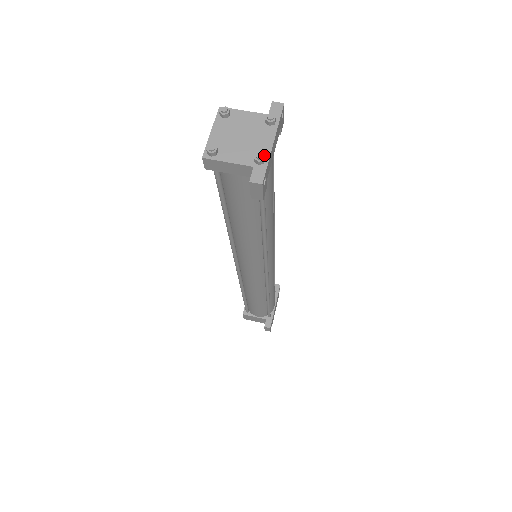
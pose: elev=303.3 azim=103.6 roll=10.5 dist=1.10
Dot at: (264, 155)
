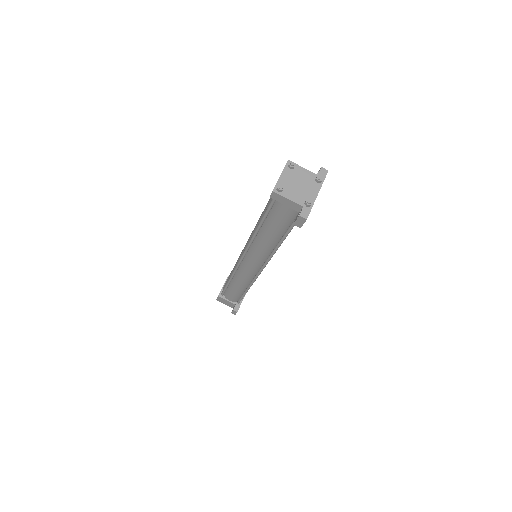
Dot at: (312, 202)
